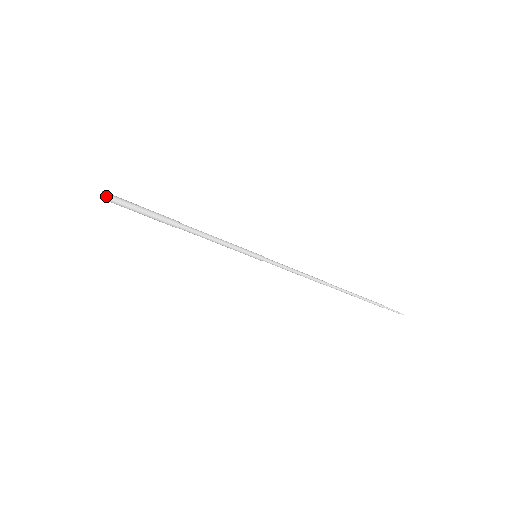
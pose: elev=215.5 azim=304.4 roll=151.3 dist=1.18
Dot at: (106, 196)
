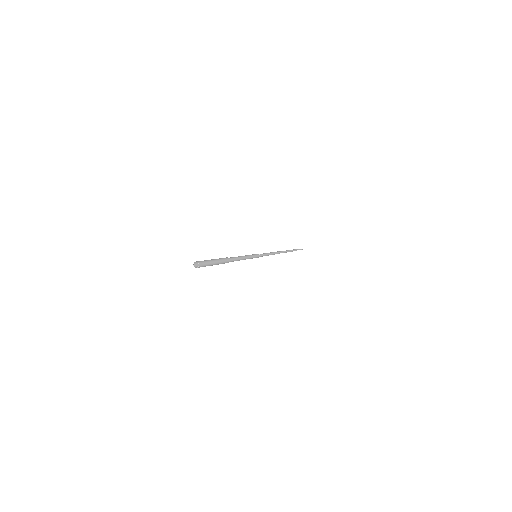
Dot at: (200, 264)
